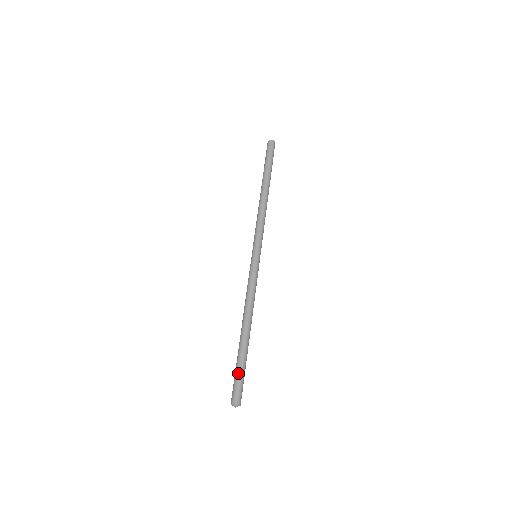
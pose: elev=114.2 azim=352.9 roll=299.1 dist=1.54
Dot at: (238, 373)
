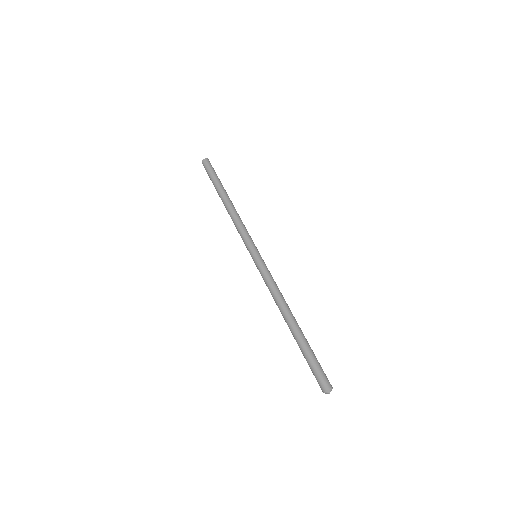
Dot at: (314, 360)
